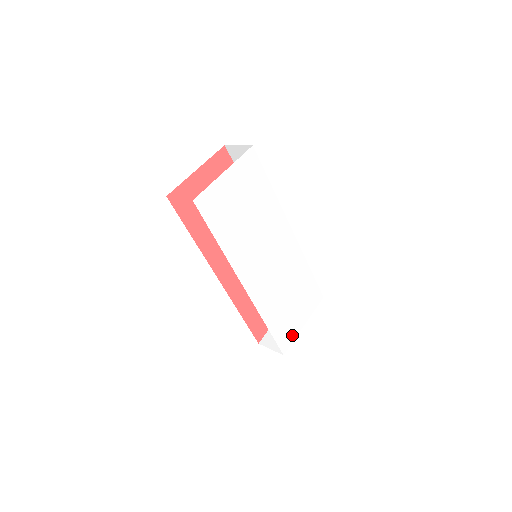
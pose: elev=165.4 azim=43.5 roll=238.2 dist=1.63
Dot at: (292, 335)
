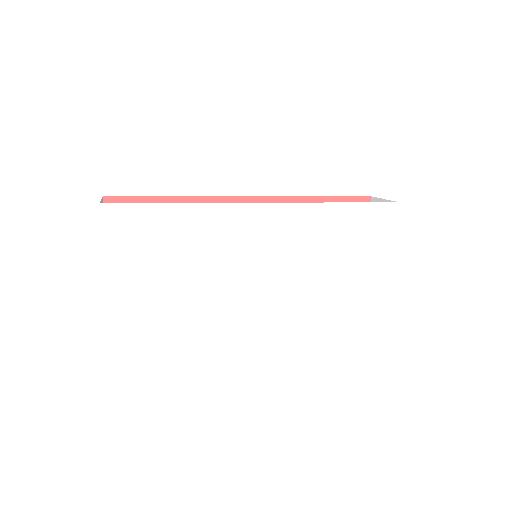
Dot at: (386, 283)
